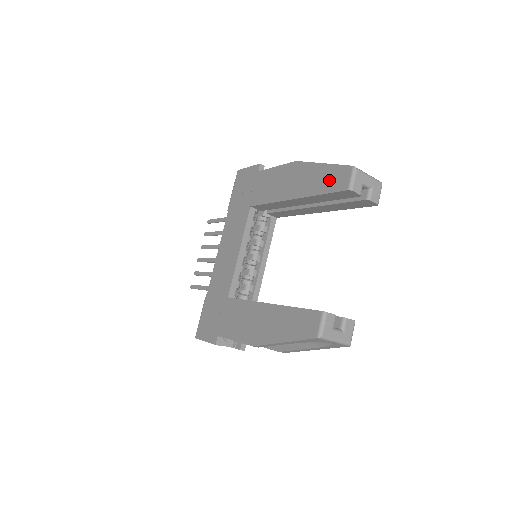
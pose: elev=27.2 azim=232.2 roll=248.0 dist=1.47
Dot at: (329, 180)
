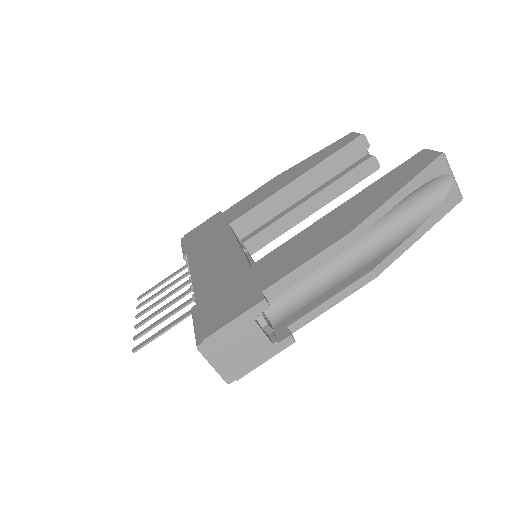
Dot at: (333, 148)
